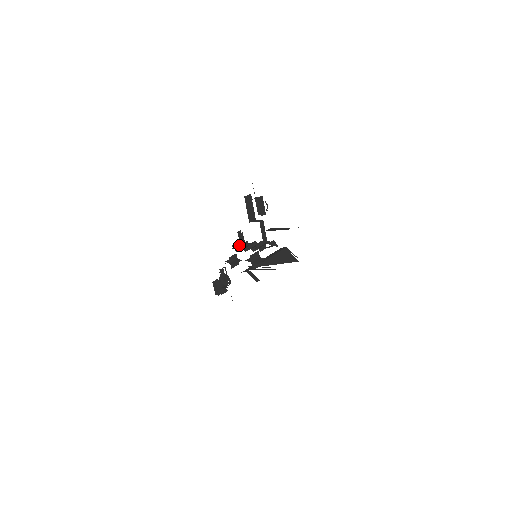
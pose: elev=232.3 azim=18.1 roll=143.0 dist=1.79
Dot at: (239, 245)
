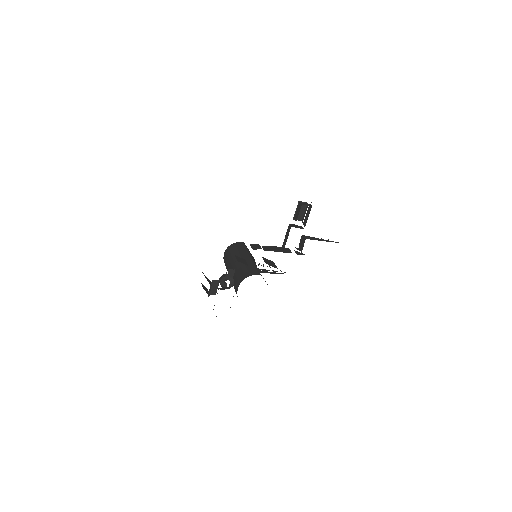
Dot at: (255, 245)
